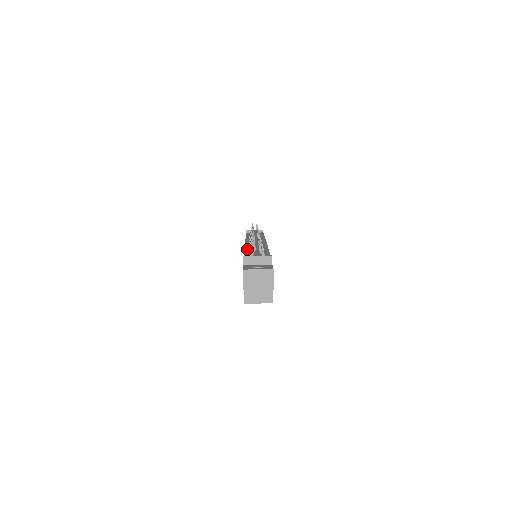
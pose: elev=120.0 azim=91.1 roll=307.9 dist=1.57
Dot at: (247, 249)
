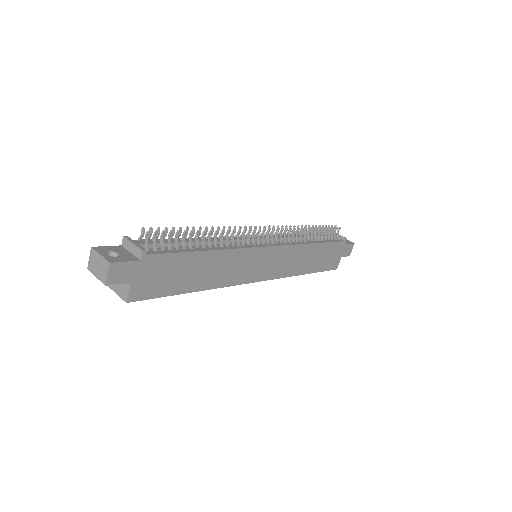
Dot at: occluded
